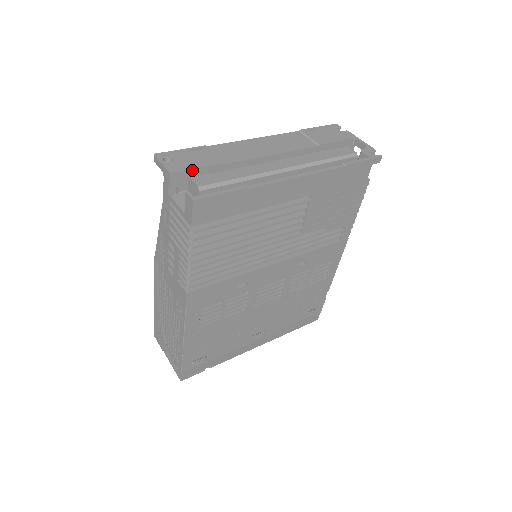
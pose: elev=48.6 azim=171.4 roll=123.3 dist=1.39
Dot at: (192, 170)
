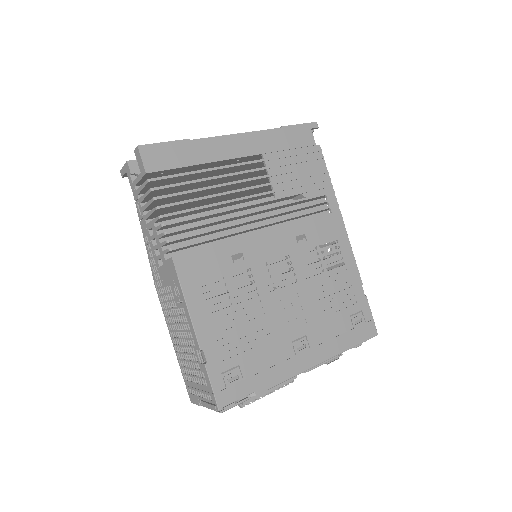
Dot at: occluded
